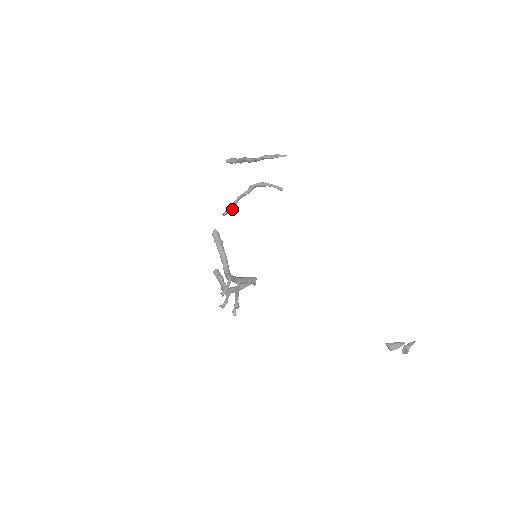
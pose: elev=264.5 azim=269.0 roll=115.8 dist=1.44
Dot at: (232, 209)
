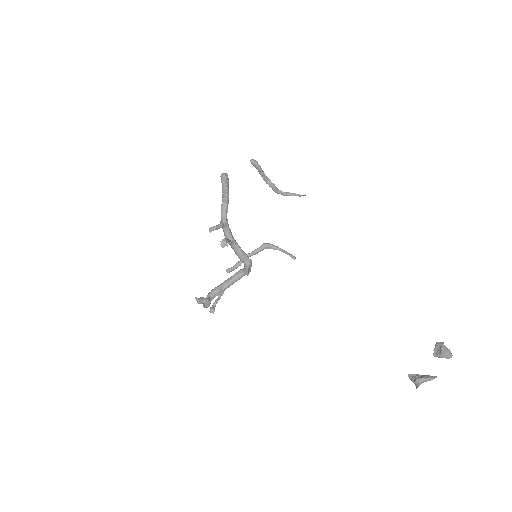
Dot at: (238, 266)
